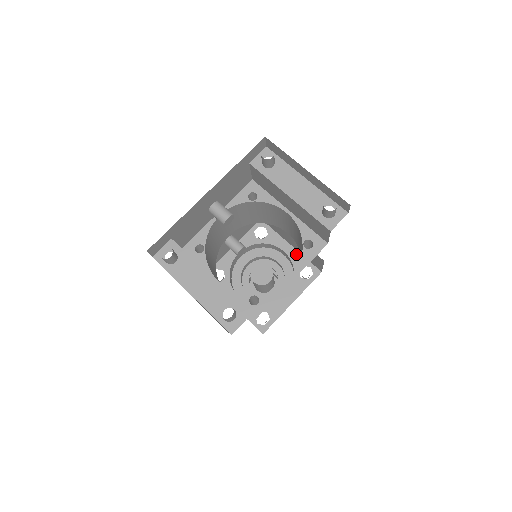
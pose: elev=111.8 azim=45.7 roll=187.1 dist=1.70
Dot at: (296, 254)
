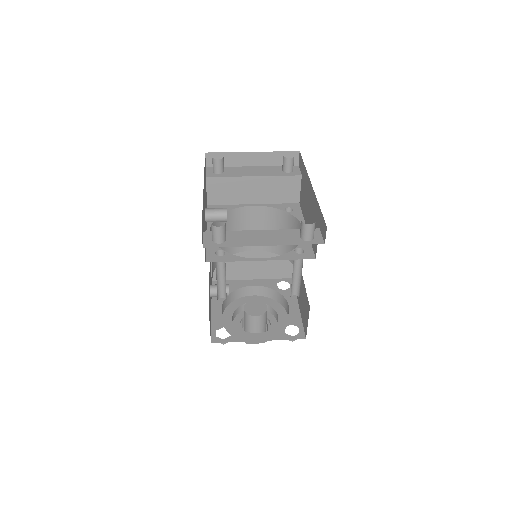
Dot at: (263, 281)
